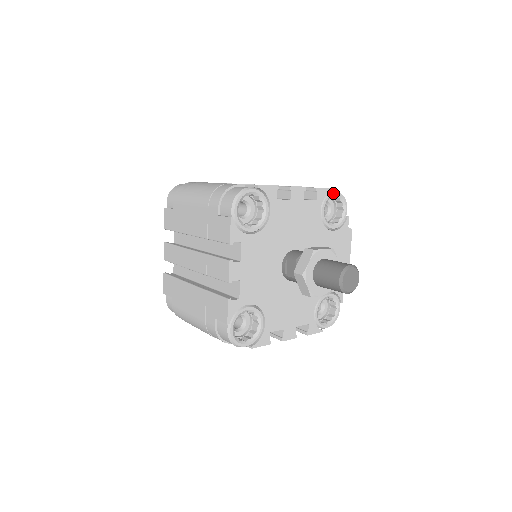
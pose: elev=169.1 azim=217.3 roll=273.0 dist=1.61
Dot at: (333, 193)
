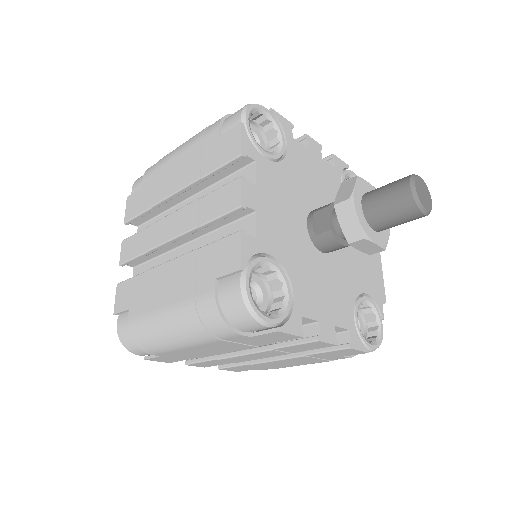
Dot at: (350, 171)
